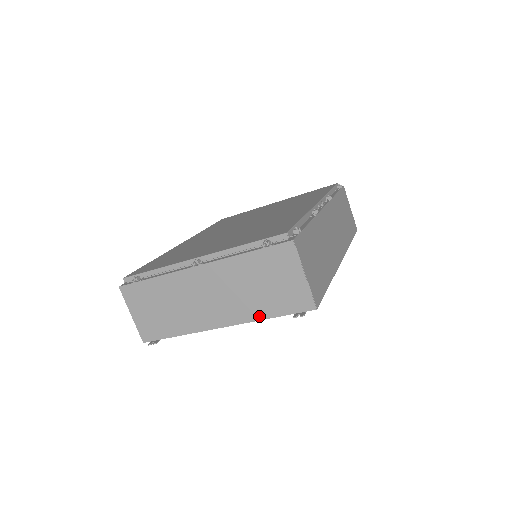
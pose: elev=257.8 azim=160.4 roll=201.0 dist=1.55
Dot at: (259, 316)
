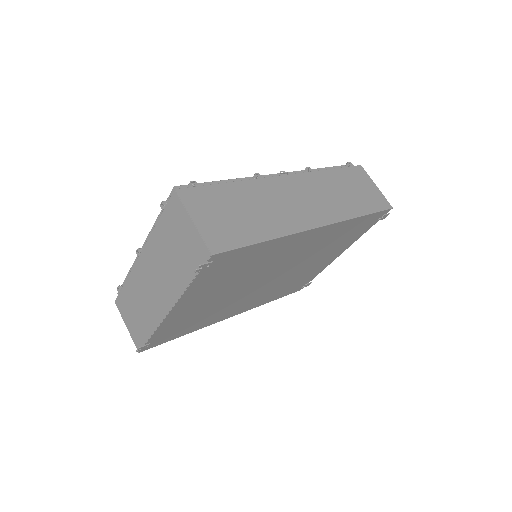
Dot at: (183, 286)
